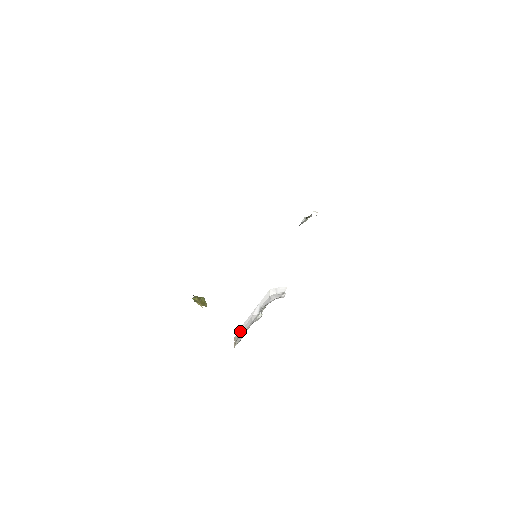
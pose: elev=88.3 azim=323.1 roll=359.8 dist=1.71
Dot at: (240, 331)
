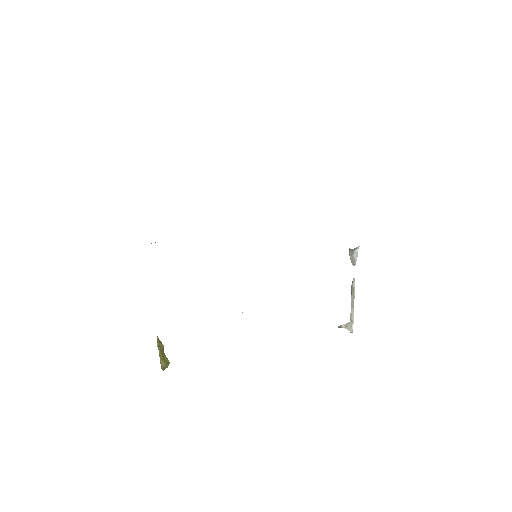
Dot at: occluded
